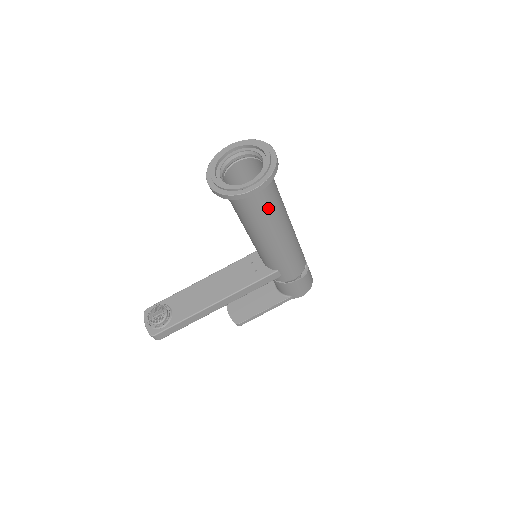
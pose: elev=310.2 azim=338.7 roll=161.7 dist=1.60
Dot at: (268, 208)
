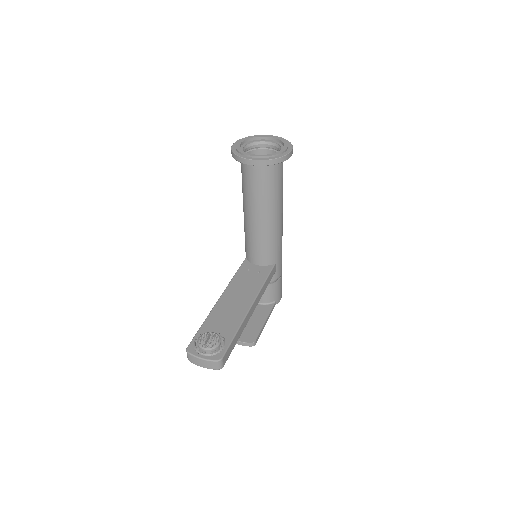
Dot at: occluded
